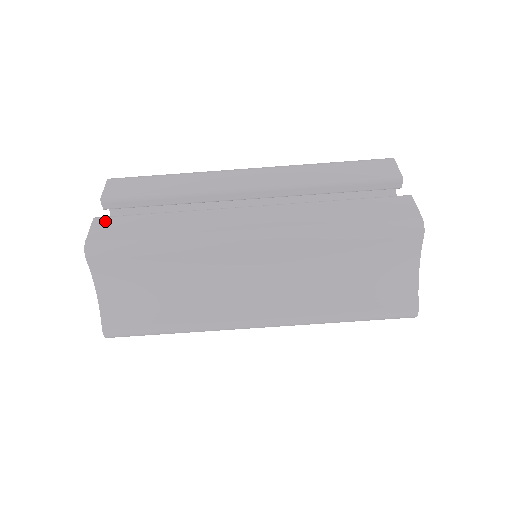
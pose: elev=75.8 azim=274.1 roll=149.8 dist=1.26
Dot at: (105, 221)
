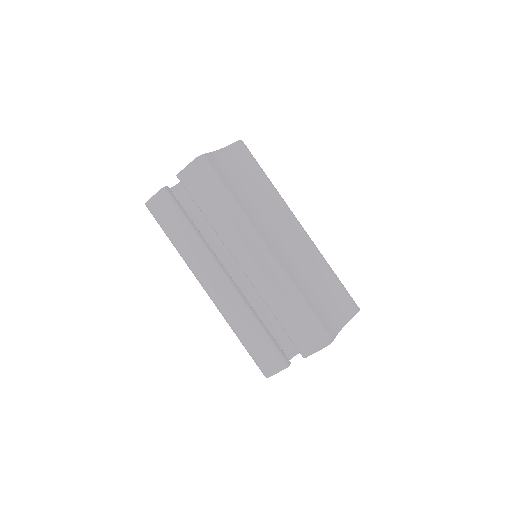
Dot at: occluded
